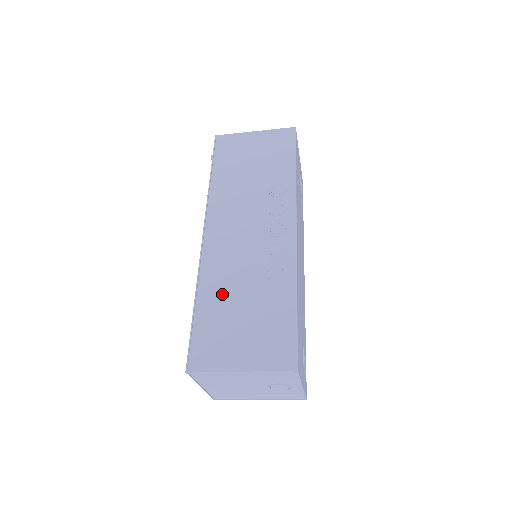
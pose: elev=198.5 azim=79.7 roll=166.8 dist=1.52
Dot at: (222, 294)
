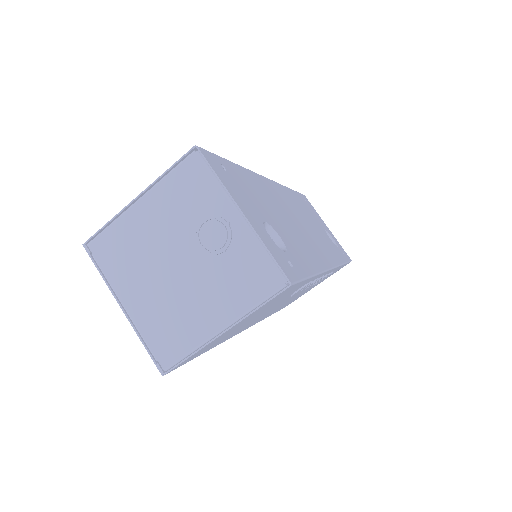
Dot at: occluded
